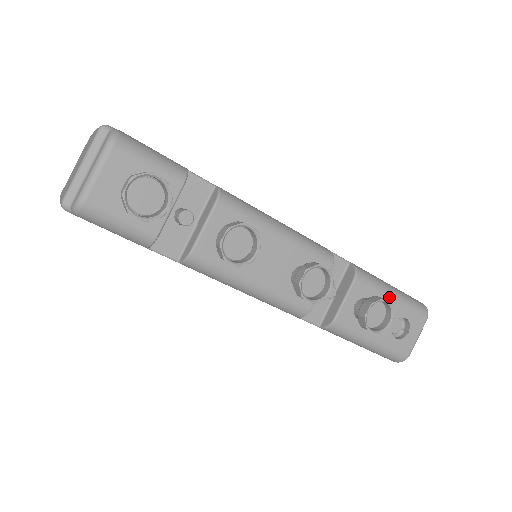
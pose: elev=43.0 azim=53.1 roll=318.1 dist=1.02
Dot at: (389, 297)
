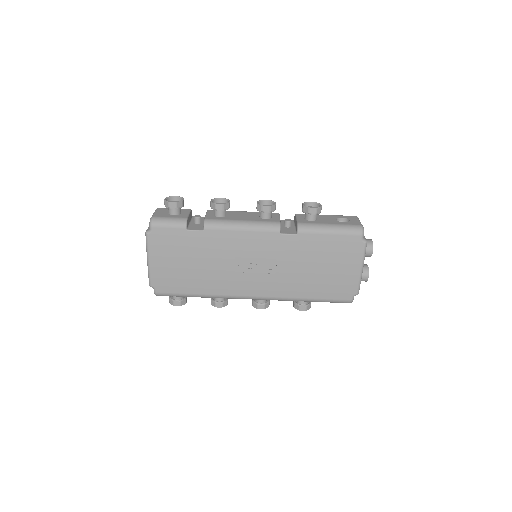
Dot at: (323, 215)
